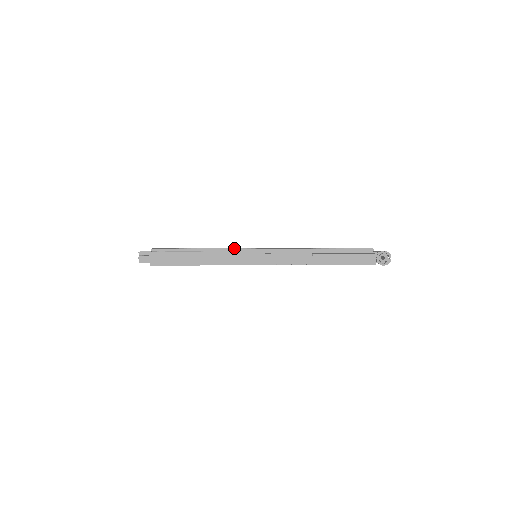
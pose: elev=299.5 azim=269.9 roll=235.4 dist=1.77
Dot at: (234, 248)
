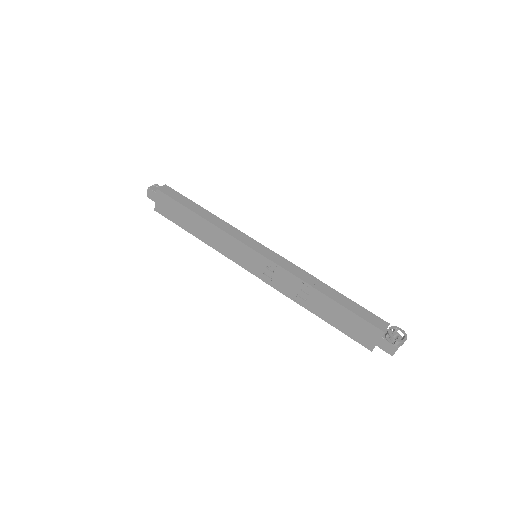
Dot at: occluded
